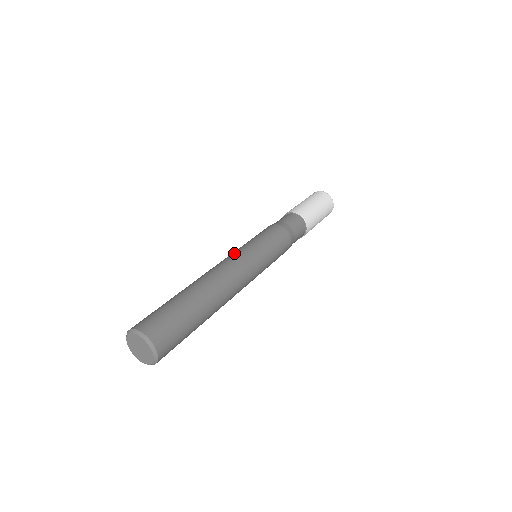
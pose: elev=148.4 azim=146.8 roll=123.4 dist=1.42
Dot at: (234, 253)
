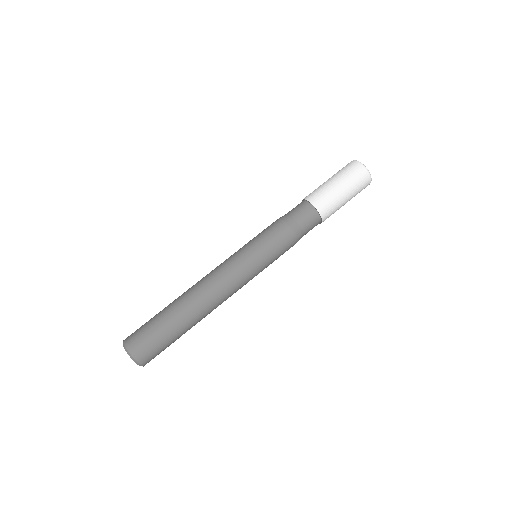
Dot at: (227, 261)
